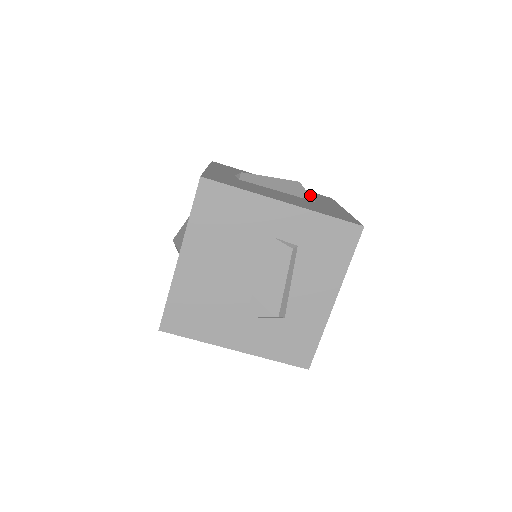
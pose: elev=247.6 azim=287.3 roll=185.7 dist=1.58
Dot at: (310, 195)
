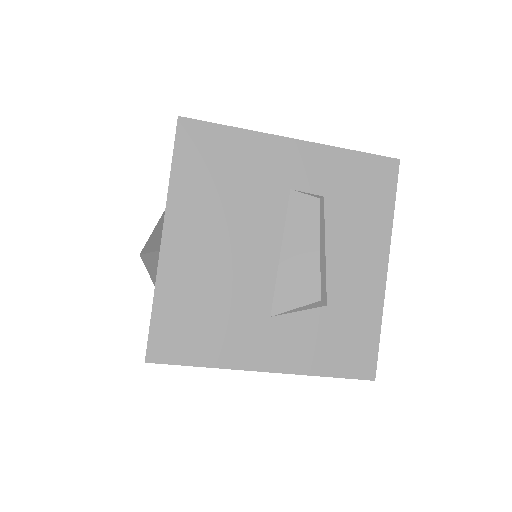
Dot at: occluded
